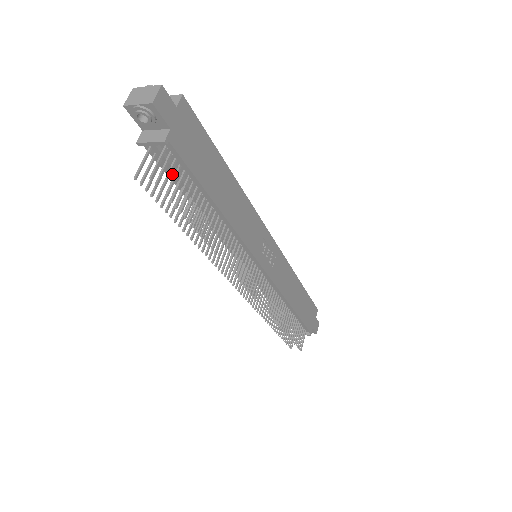
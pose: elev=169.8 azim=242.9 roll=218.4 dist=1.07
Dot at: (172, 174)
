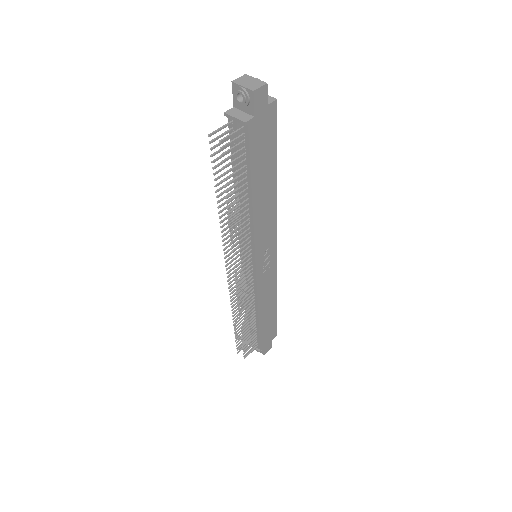
Dot at: (235, 151)
